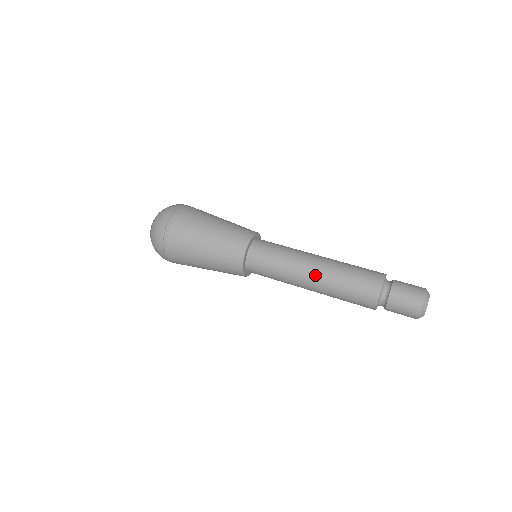
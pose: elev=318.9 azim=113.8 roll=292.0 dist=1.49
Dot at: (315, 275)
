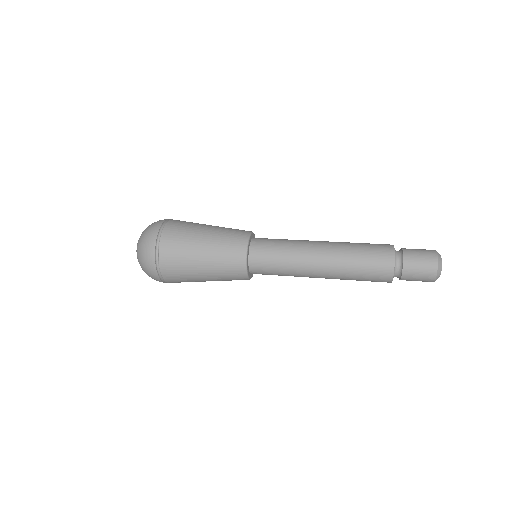
Dot at: (324, 268)
